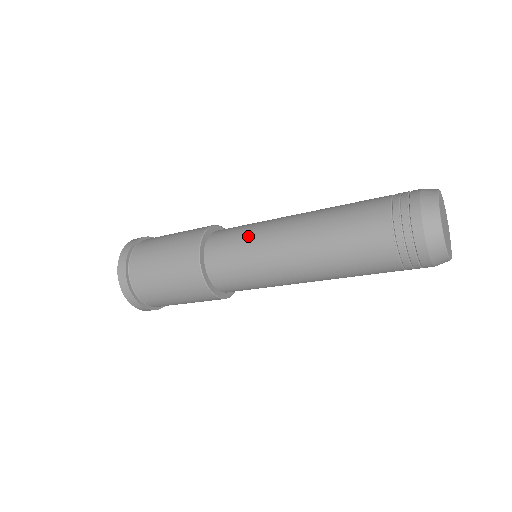
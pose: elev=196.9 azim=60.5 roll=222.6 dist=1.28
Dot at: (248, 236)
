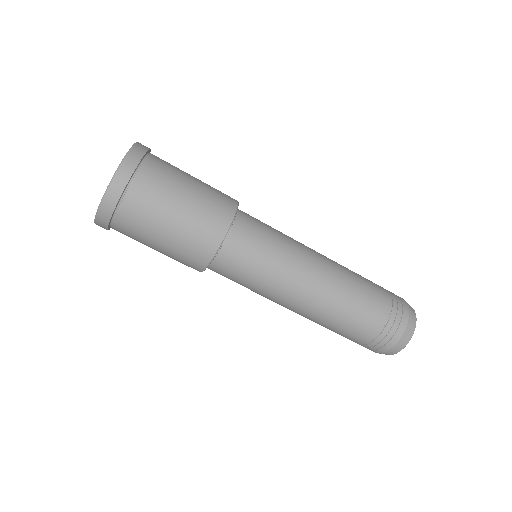
Dot at: occluded
